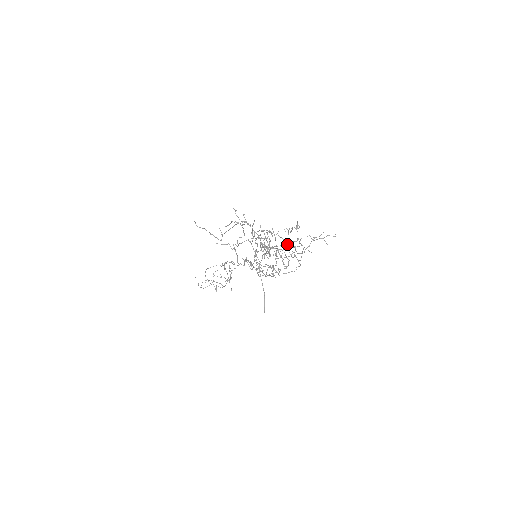
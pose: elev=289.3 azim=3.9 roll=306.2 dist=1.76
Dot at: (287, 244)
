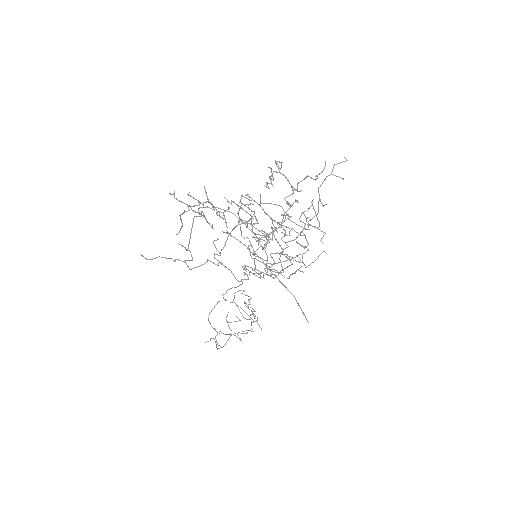
Dot at: (289, 217)
